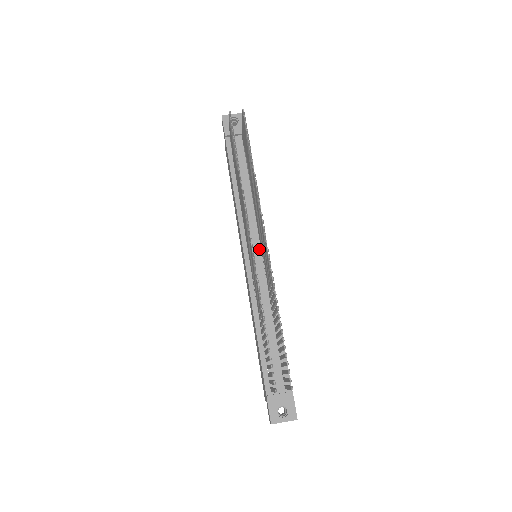
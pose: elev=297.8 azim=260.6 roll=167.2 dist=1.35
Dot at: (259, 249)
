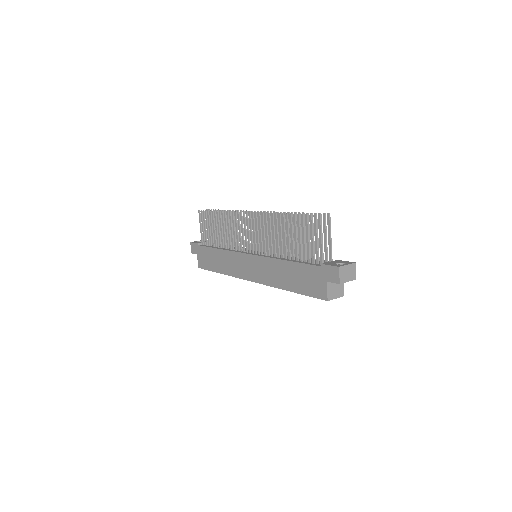
Dot at: occluded
